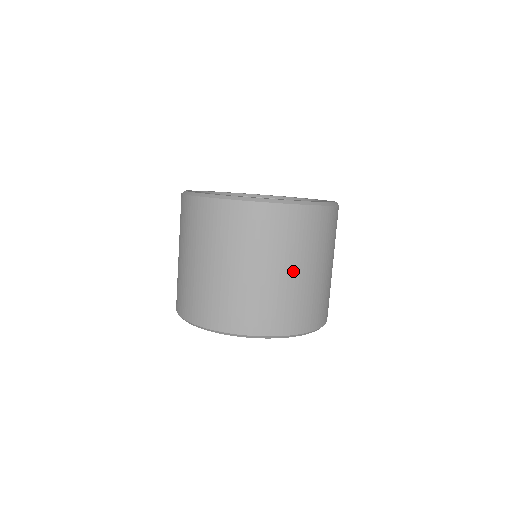
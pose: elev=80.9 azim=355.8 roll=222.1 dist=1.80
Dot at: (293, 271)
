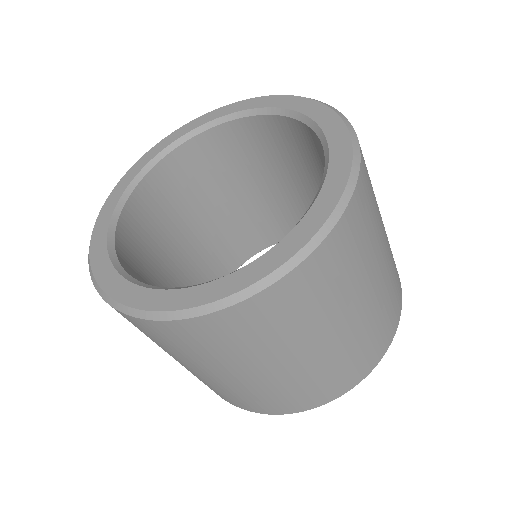
Dot at: (370, 291)
